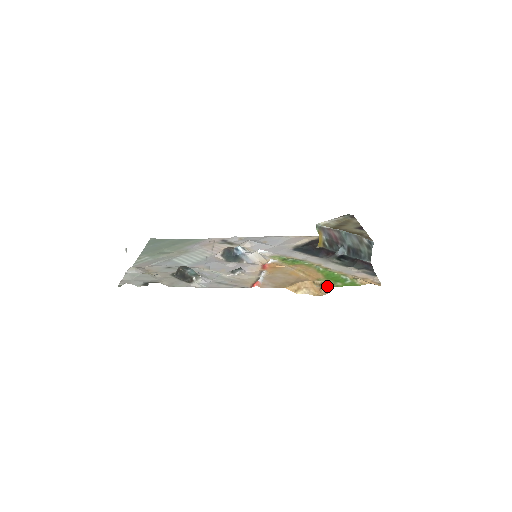
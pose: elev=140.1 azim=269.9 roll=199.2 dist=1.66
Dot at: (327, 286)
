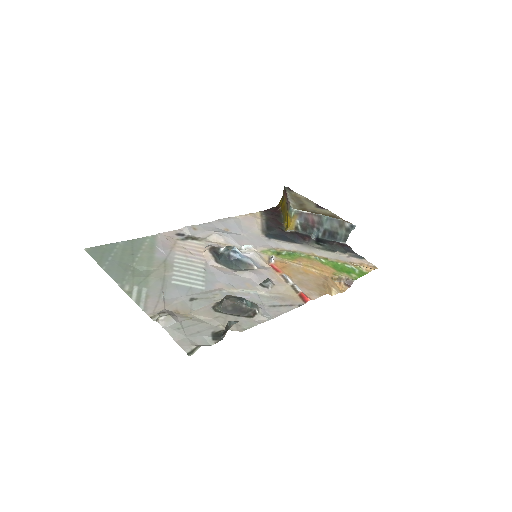
Dot at: (347, 280)
